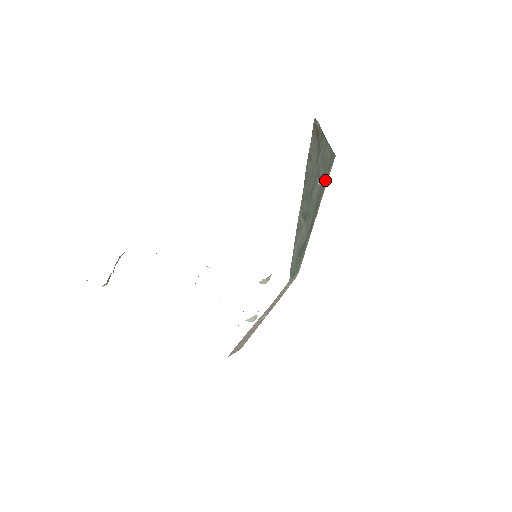
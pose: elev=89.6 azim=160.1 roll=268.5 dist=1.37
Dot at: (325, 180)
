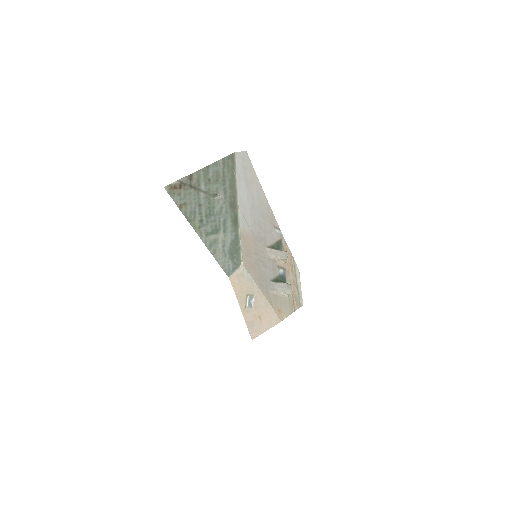
Dot at: (231, 182)
